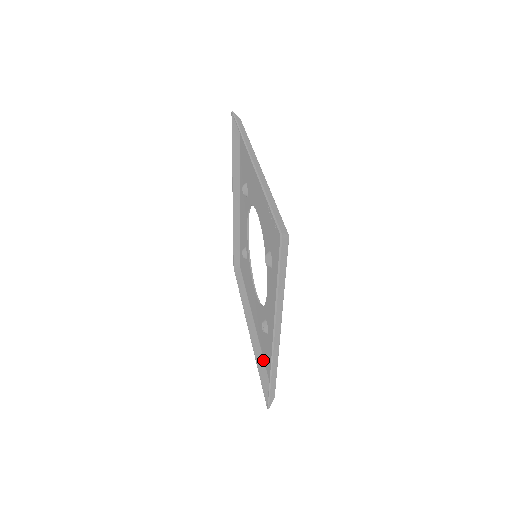
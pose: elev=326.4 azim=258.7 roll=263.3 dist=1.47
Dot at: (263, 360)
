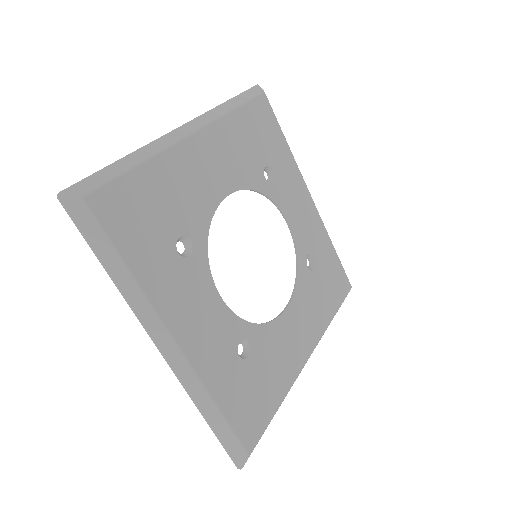
Dot at: (278, 405)
